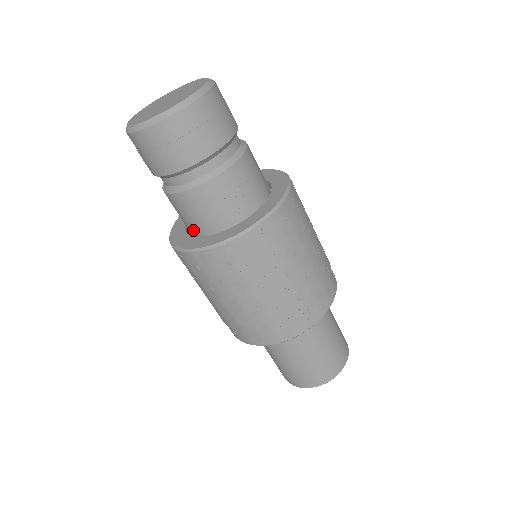
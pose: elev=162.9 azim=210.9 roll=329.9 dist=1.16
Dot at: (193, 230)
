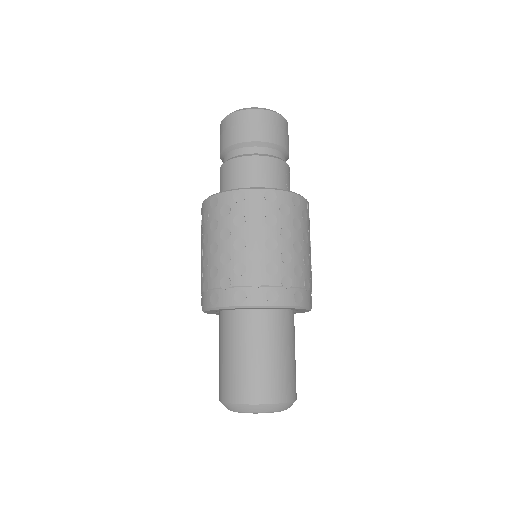
Dot at: occluded
